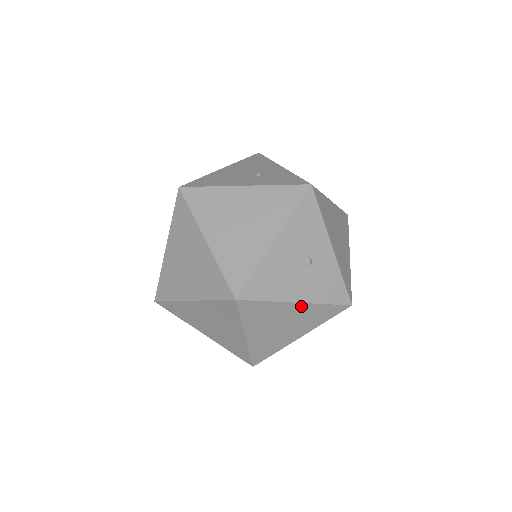
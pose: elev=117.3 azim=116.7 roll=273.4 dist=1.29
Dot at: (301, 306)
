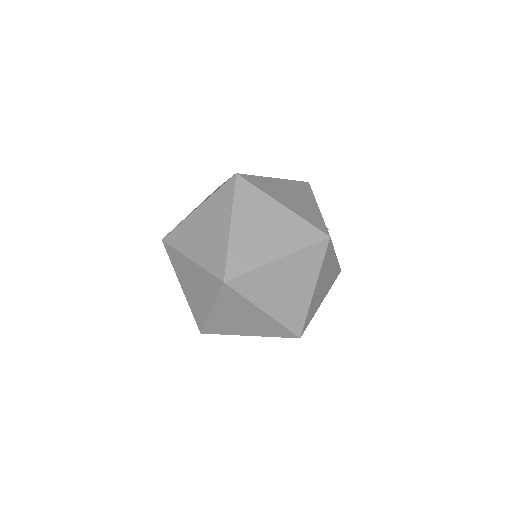
Dot at: (335, 261)
